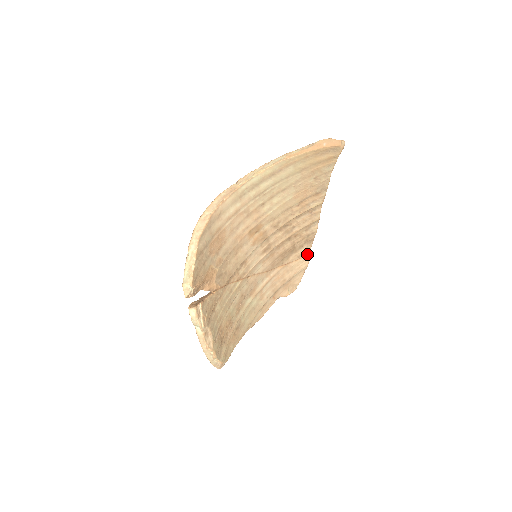
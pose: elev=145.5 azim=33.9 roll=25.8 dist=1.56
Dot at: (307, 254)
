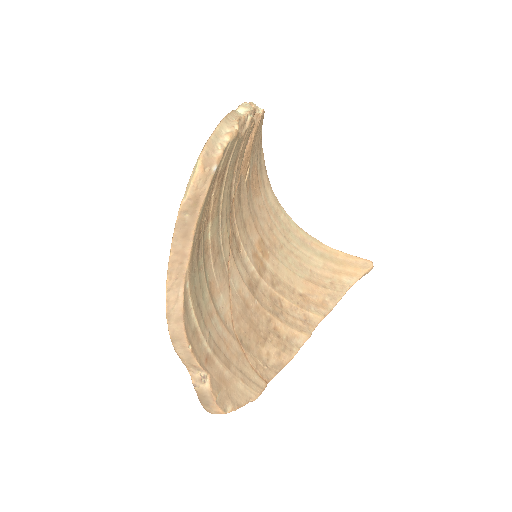
Dot at: (265, 379)
